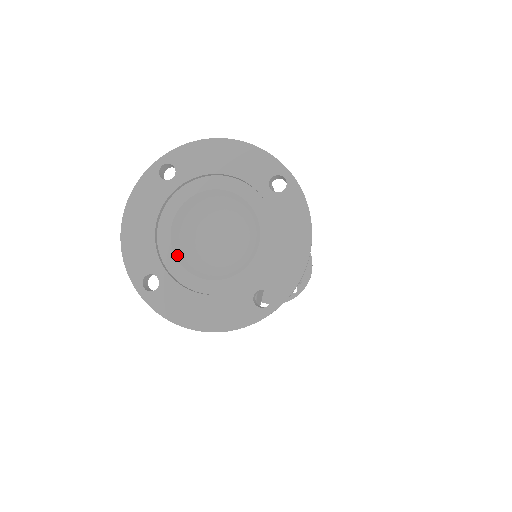
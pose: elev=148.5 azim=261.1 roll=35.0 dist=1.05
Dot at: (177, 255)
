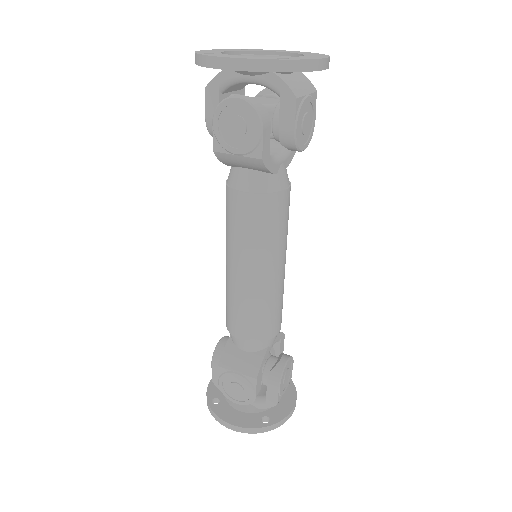
Dot at: occluded
